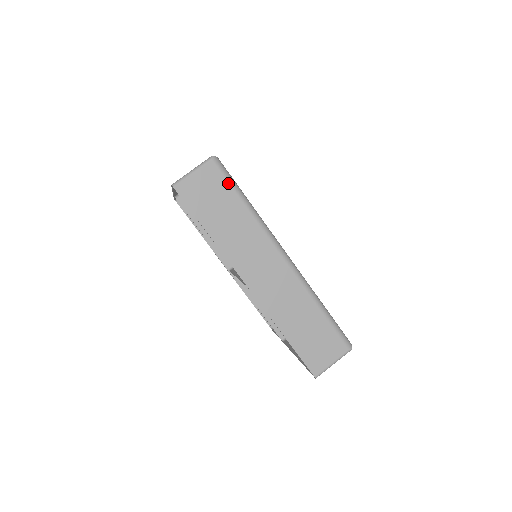
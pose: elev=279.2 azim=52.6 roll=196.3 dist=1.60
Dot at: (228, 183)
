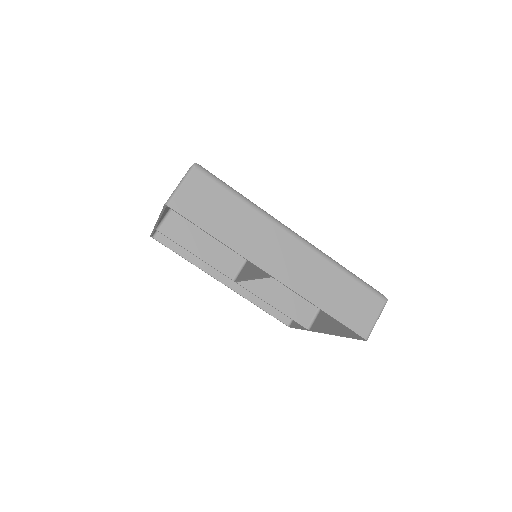
Dot at: (218, 184)
